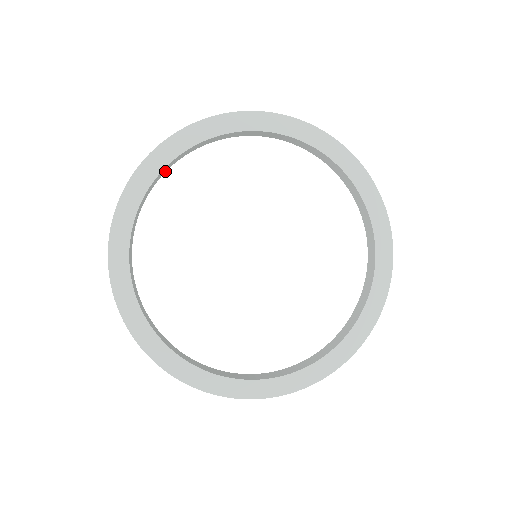
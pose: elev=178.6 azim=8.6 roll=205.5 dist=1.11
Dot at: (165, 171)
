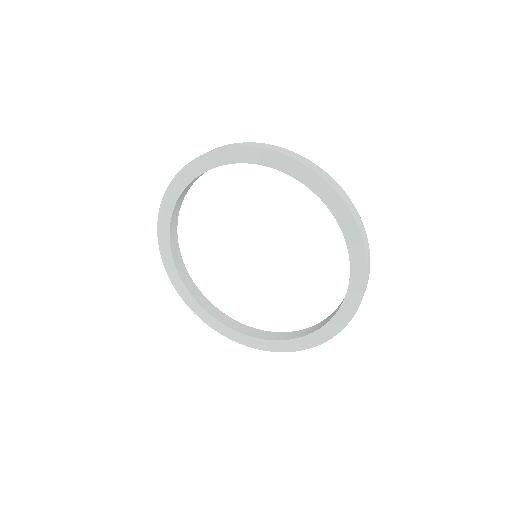
Dot at: (176, 236)
